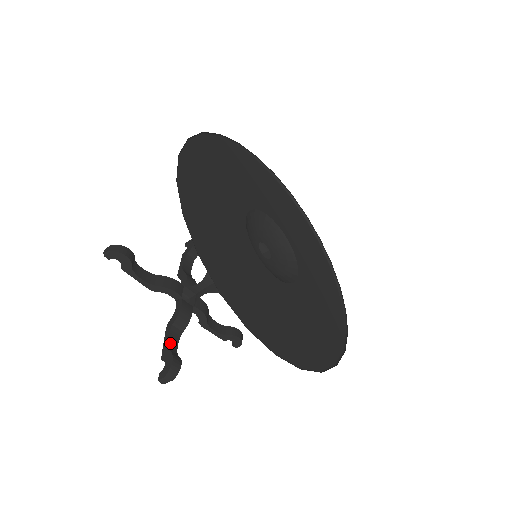
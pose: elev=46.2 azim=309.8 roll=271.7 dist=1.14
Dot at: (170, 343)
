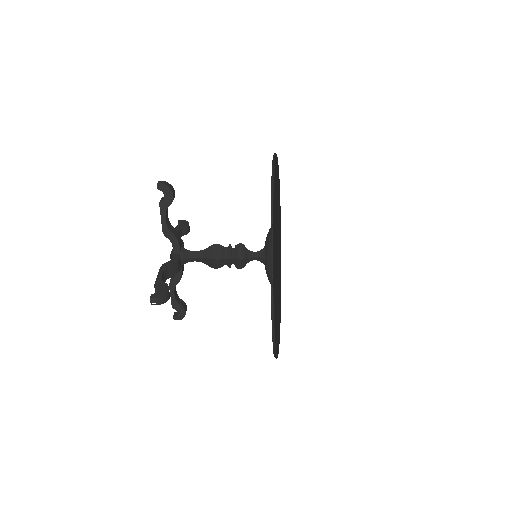
Dot at: (162, 278)
